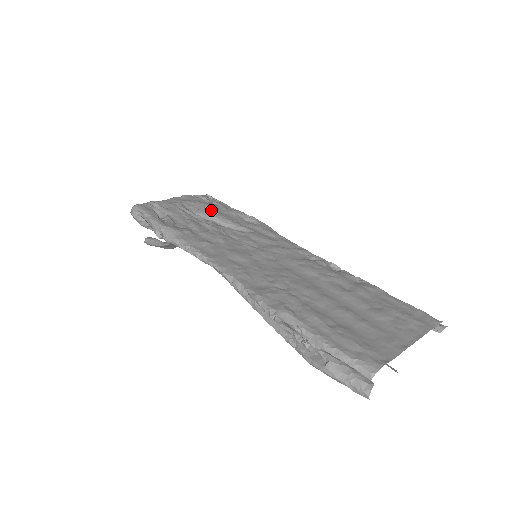
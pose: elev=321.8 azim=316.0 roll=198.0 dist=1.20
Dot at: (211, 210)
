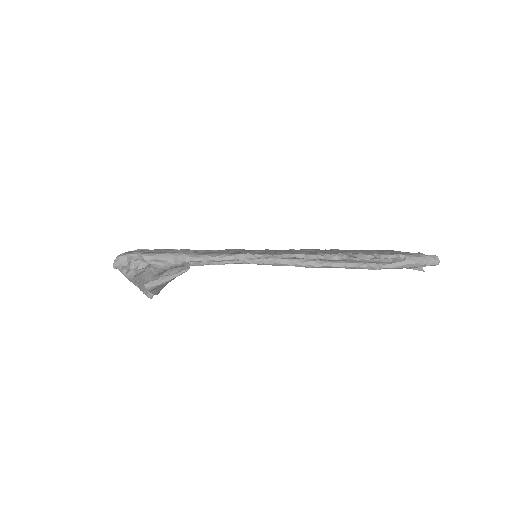
Dot at: (173, 249)
